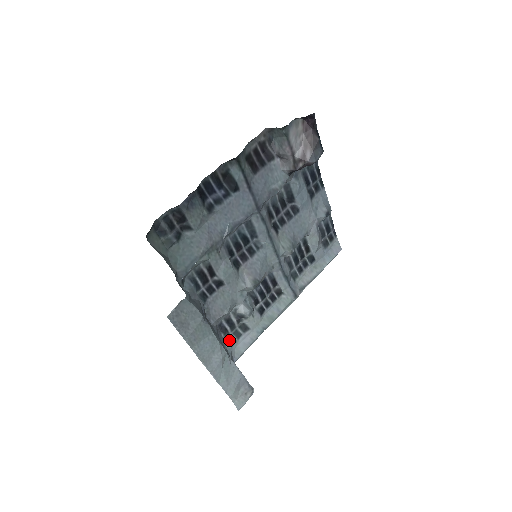
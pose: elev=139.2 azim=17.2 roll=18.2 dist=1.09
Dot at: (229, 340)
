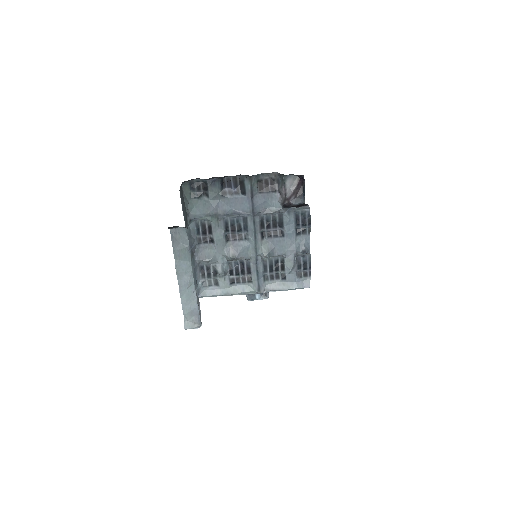
Dot at: (203, 282)
